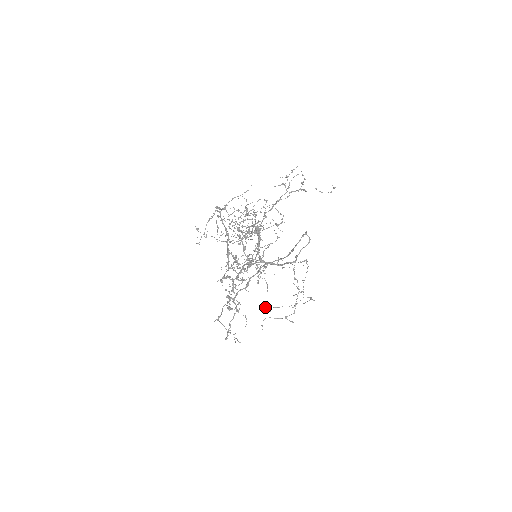
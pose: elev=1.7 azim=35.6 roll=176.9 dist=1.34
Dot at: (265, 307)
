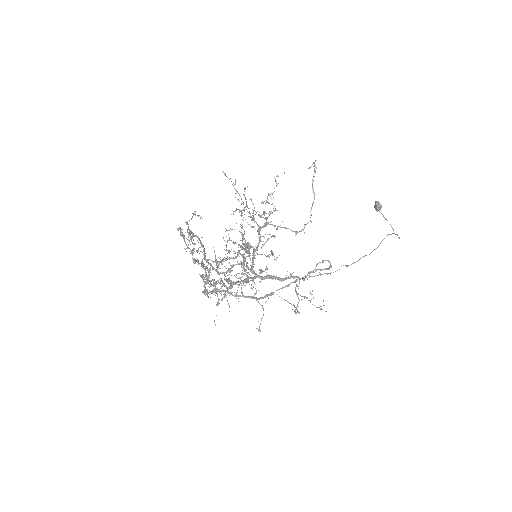
Dot at: (375, 204)
